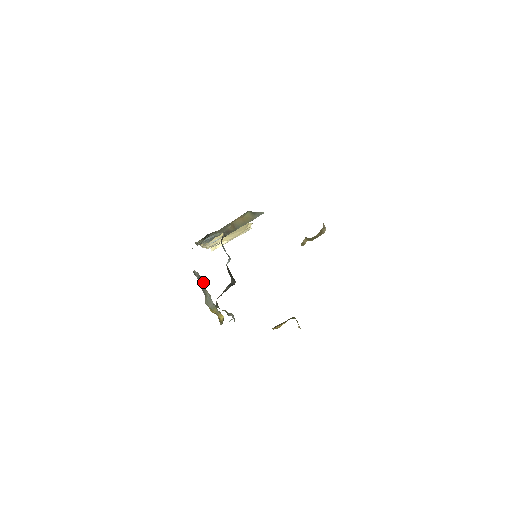
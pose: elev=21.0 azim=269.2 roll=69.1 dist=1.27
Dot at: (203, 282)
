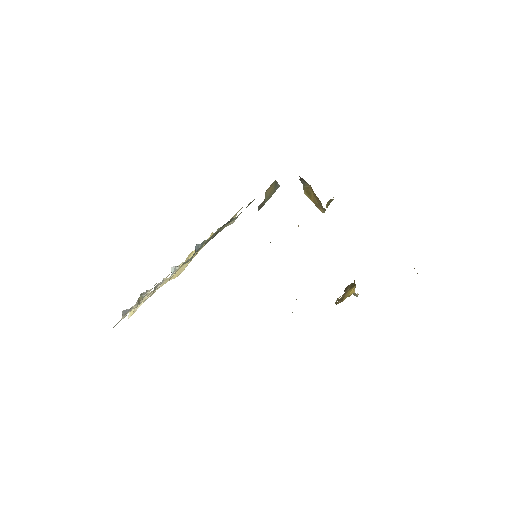
Dot at: occluded
